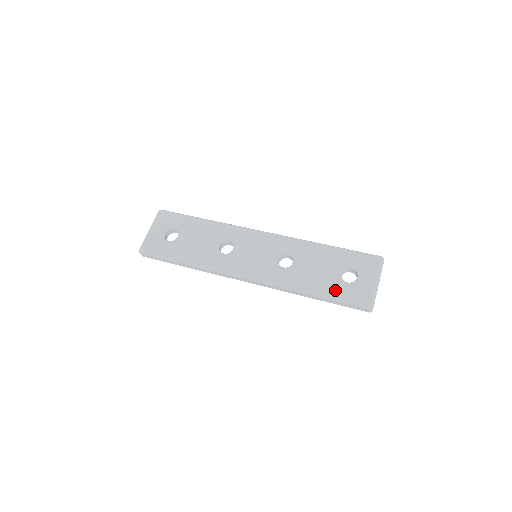
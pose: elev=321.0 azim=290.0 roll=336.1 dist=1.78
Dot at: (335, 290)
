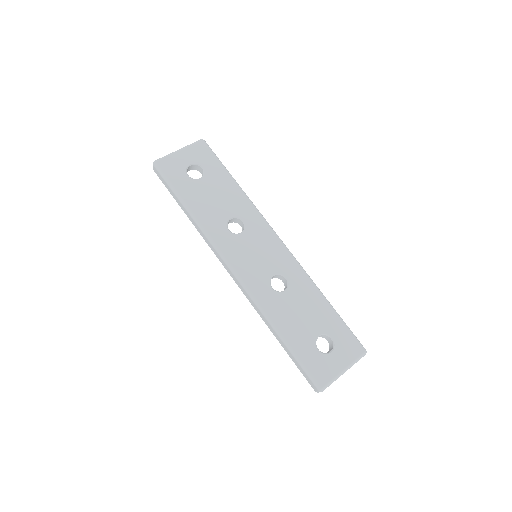
Dot at: (302, 347)
